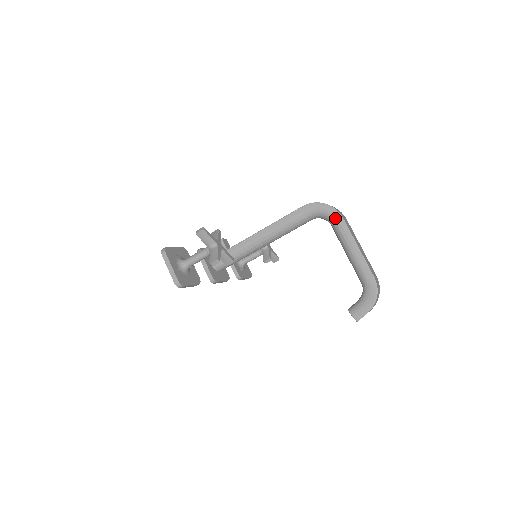
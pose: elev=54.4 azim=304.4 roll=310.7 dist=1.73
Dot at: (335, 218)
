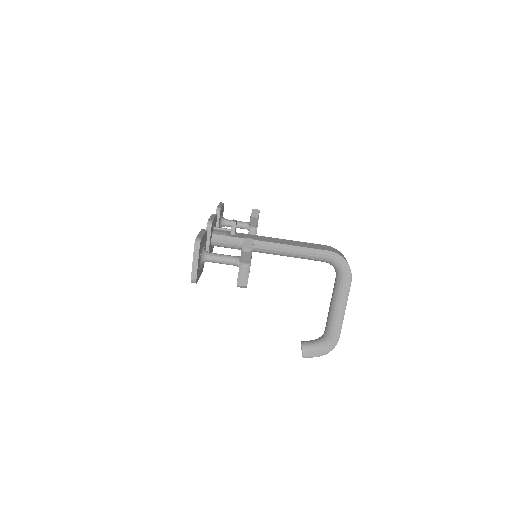
Dot at: (346, 279)
